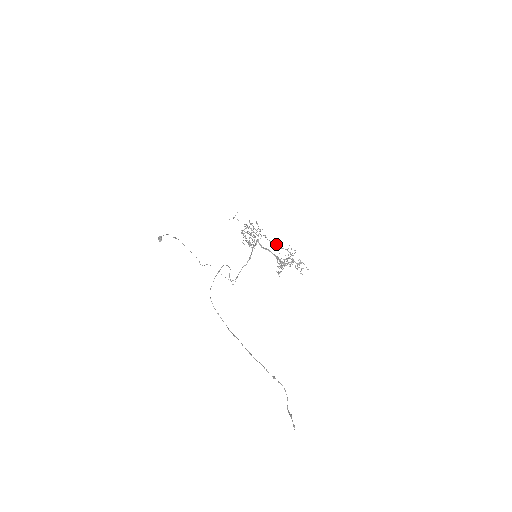
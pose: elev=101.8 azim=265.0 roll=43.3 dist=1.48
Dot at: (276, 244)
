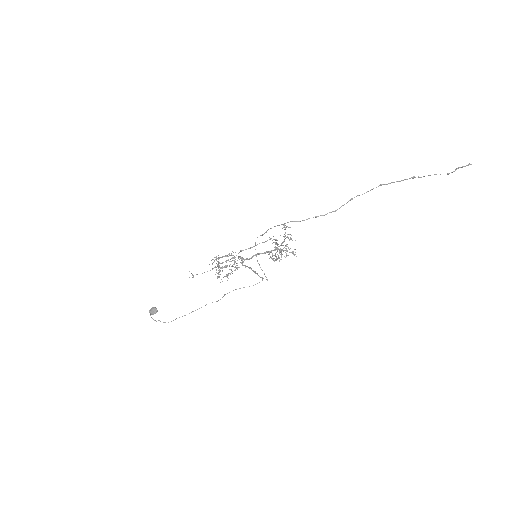
Dot at: occluded
